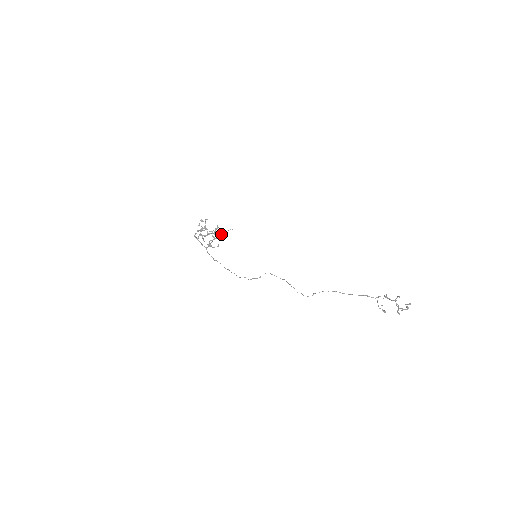
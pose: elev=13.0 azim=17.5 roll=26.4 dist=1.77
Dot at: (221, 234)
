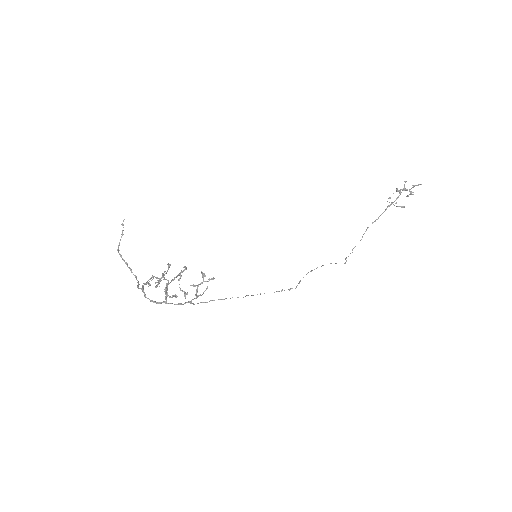
Dot at: (202, 274)
